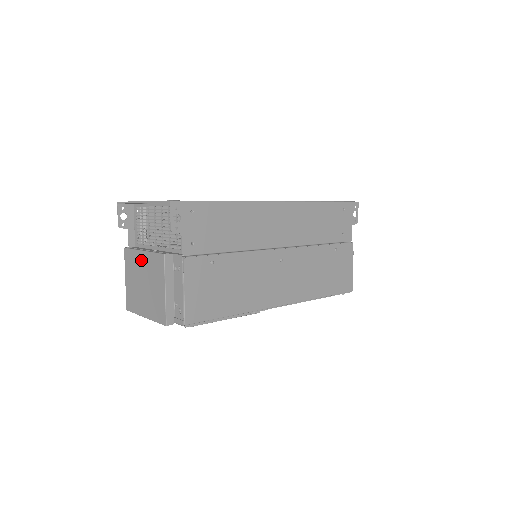
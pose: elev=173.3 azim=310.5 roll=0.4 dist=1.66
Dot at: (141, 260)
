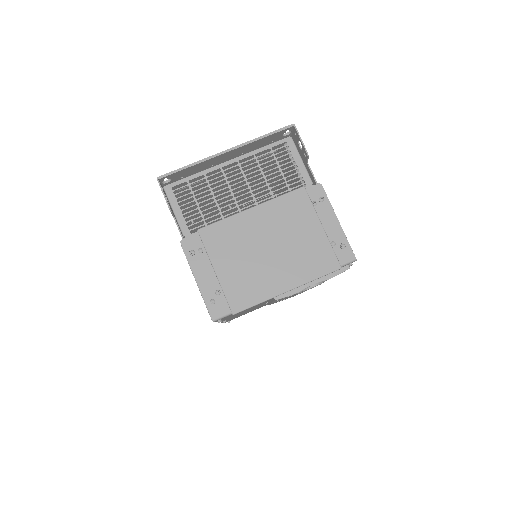
Dot at: (252, 221)
